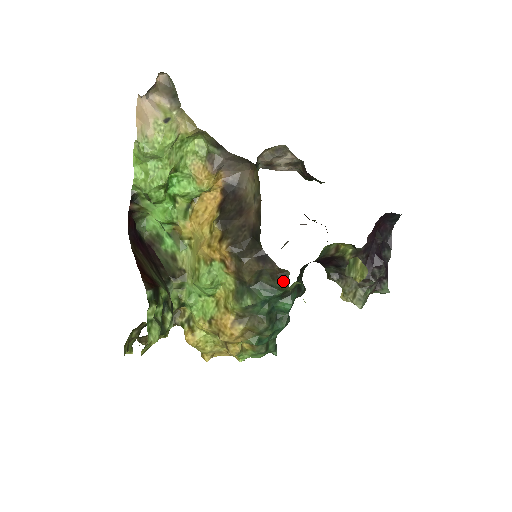
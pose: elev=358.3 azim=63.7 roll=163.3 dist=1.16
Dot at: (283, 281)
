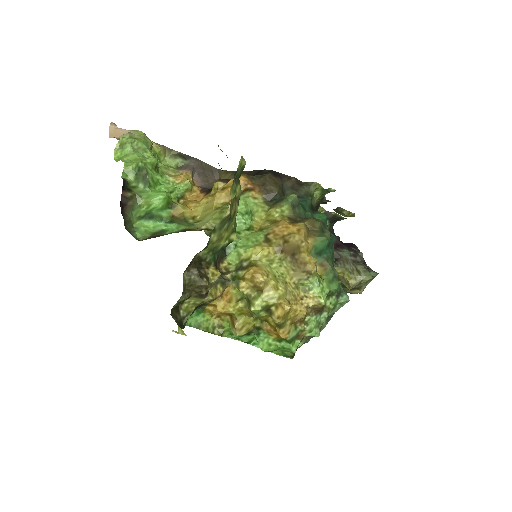
Dot at: (305, 187)
